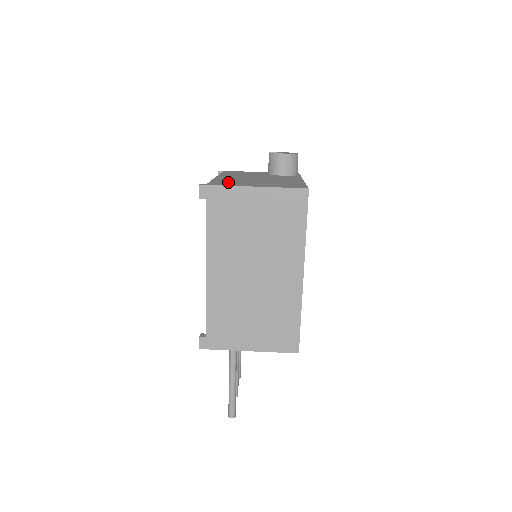
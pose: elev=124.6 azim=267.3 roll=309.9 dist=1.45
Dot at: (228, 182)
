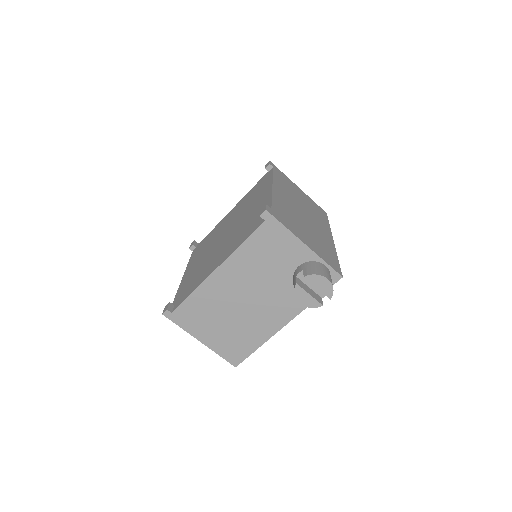
Dot at: (196, 313)
